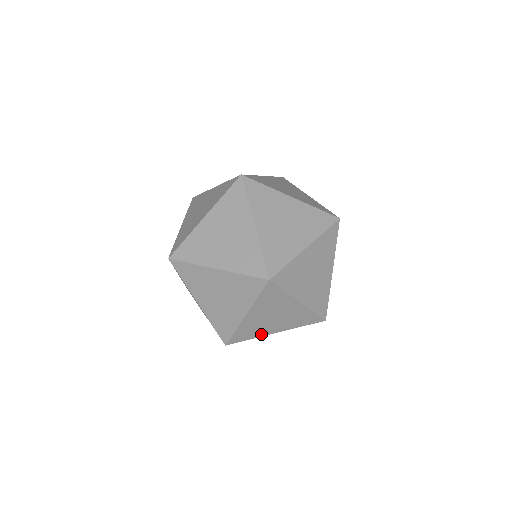
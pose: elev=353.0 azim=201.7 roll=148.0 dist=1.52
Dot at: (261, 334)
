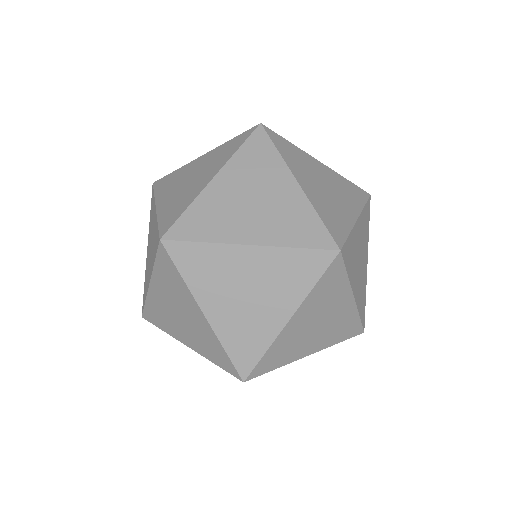
Dot at: occluded
